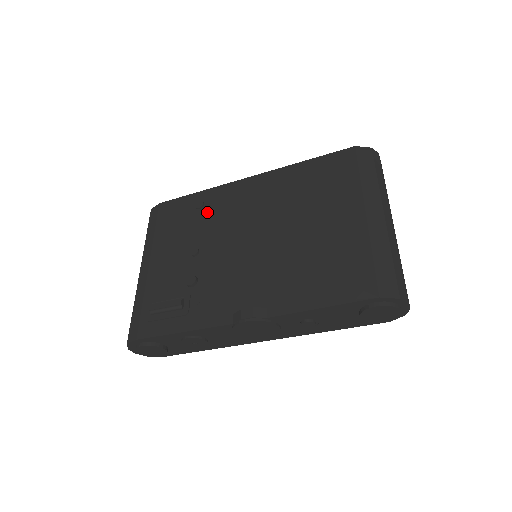
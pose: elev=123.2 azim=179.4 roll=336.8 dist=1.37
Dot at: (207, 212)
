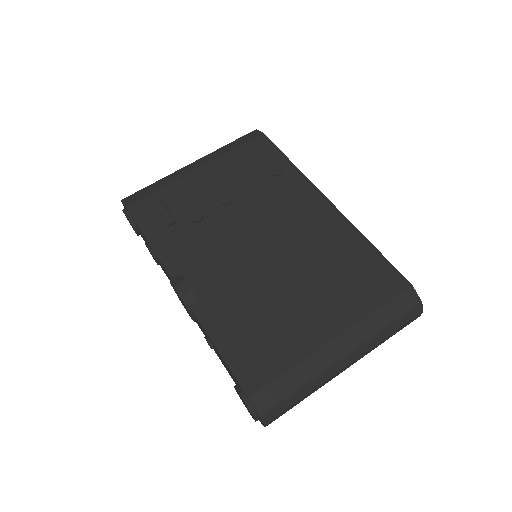
Dot at: (273, 185)
